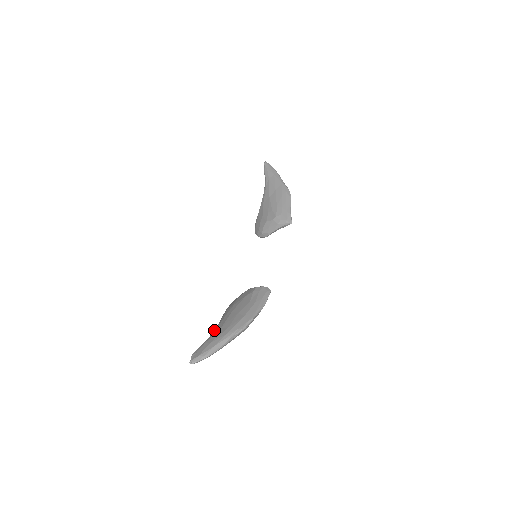
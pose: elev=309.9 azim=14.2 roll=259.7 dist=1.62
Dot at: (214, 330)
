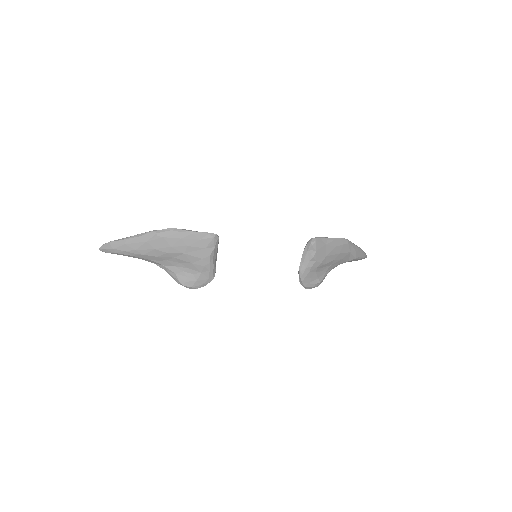
Dot at: occluded
